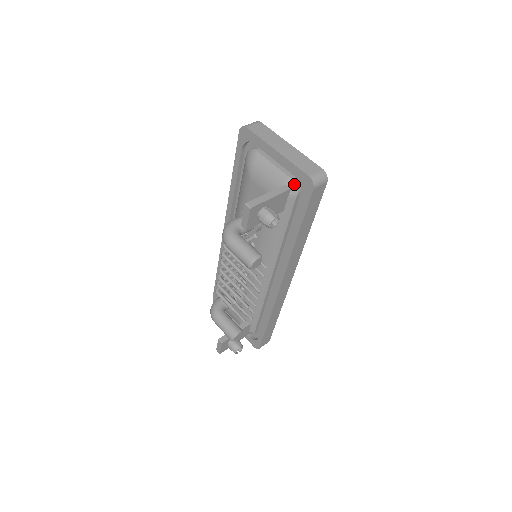
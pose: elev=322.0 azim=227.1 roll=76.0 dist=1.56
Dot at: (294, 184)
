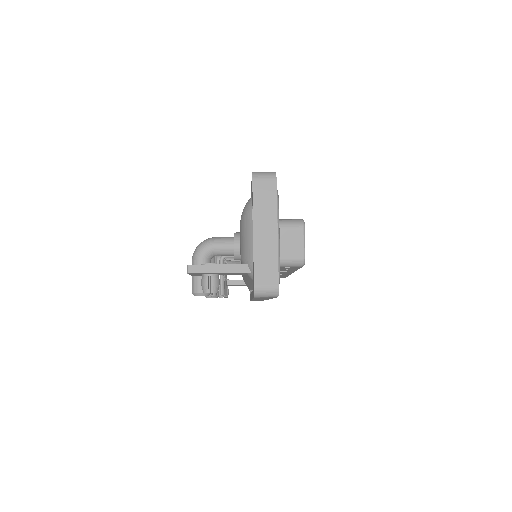
Dot at: occluded
